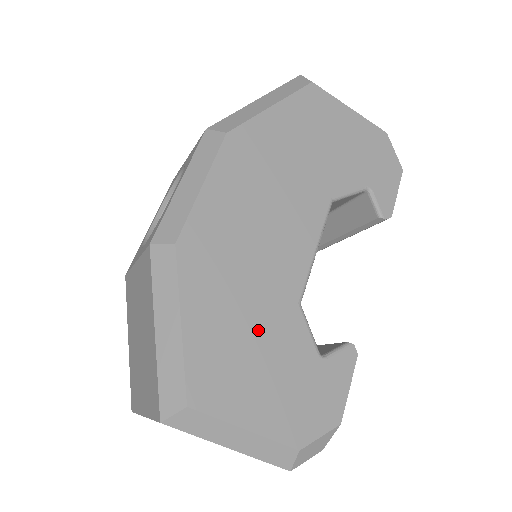
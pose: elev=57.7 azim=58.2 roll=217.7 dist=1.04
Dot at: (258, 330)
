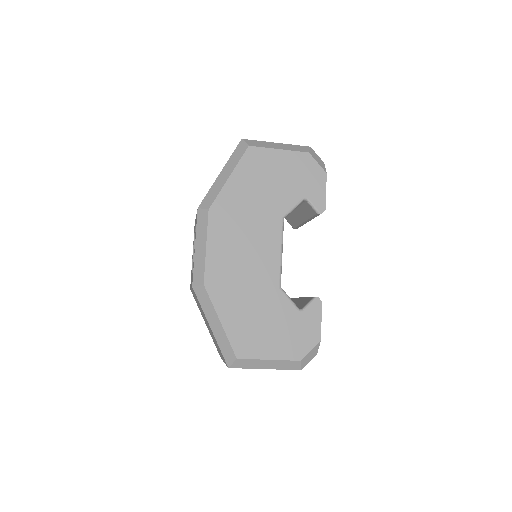
Dot at: (261, 310)
